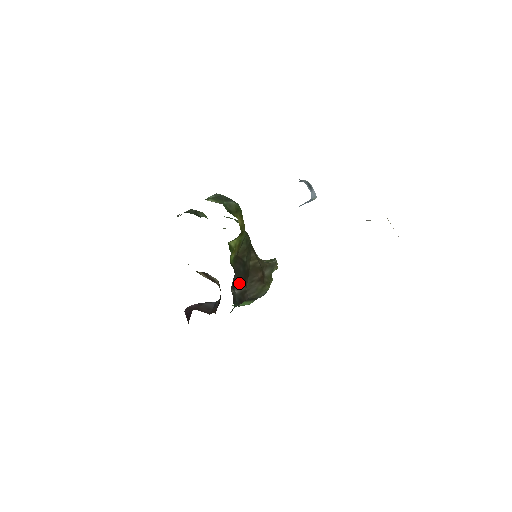
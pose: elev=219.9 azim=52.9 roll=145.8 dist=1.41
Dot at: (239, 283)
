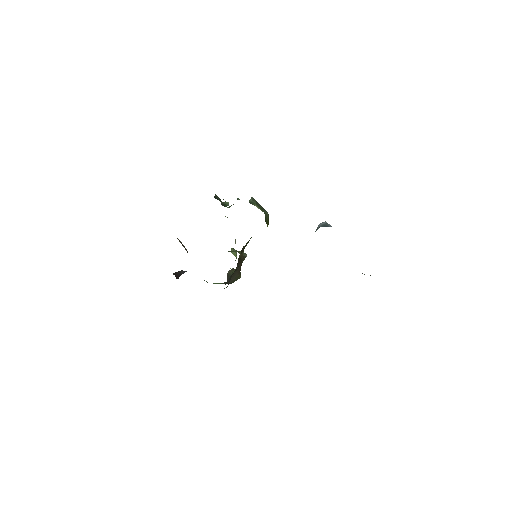
Dot at: occluded
